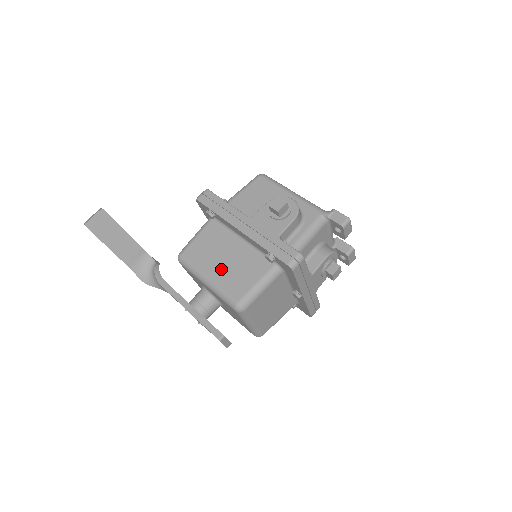
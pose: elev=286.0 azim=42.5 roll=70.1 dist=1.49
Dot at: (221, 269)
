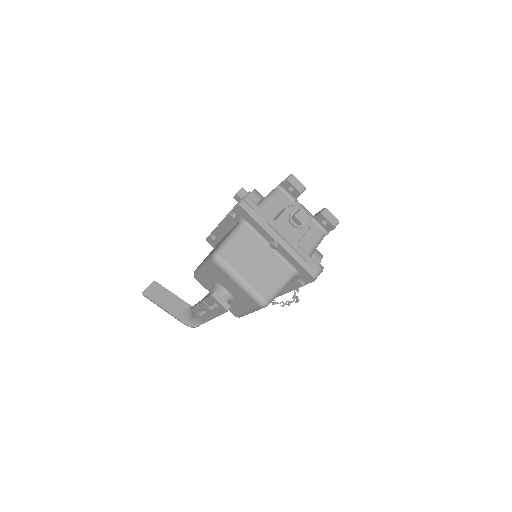
Dot at: occluded
